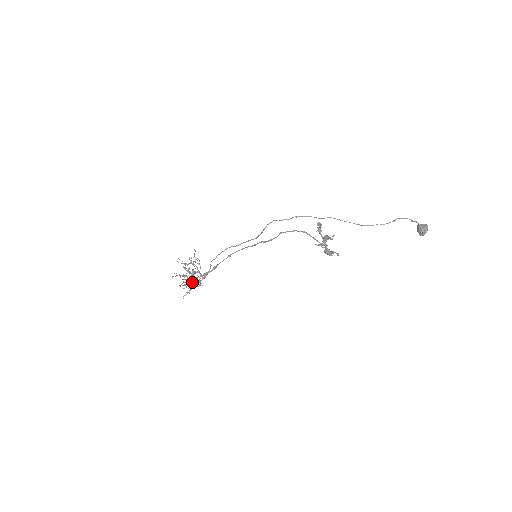
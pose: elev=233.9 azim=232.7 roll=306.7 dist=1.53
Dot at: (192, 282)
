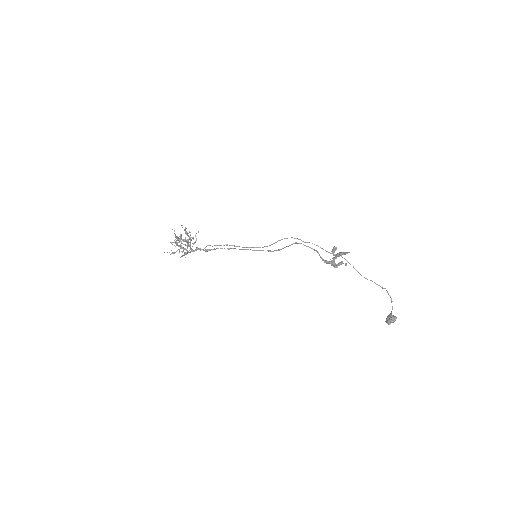
Dot at: (180, 248)
